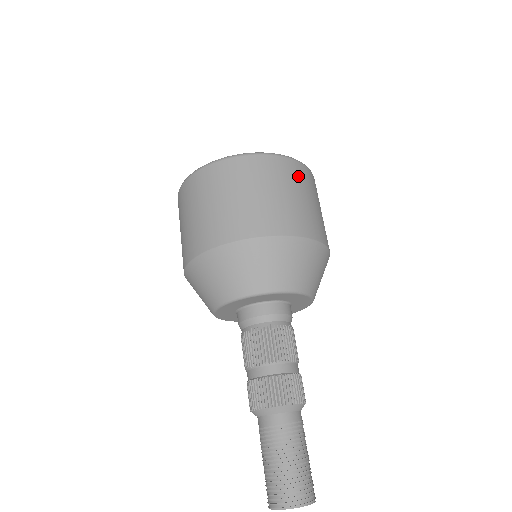
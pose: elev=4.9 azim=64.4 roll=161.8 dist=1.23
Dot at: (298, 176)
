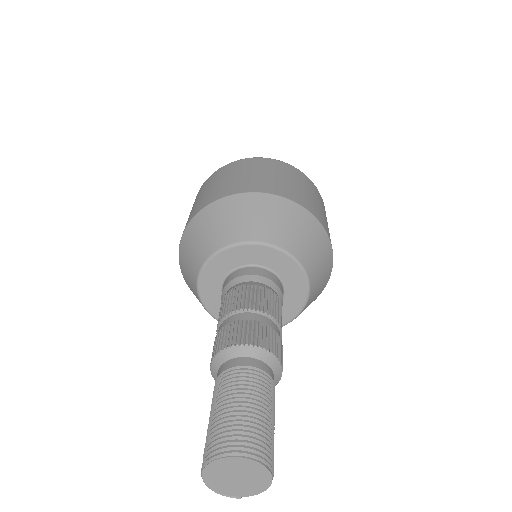
Dot at: (271, 165)
